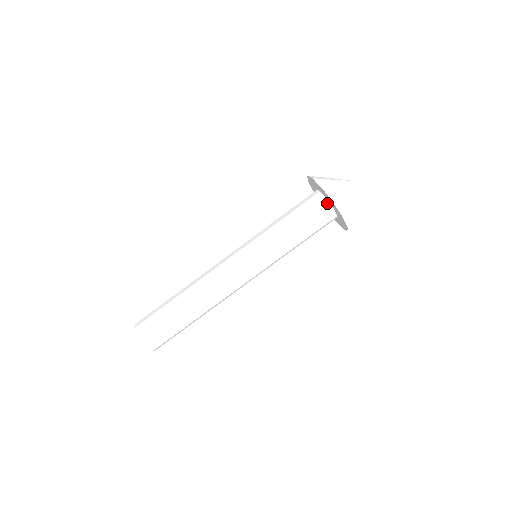
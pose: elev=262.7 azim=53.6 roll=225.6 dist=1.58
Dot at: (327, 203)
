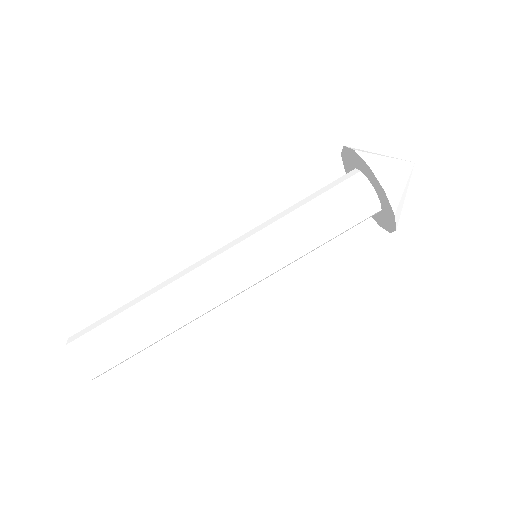
Dot at: (376, 201)
